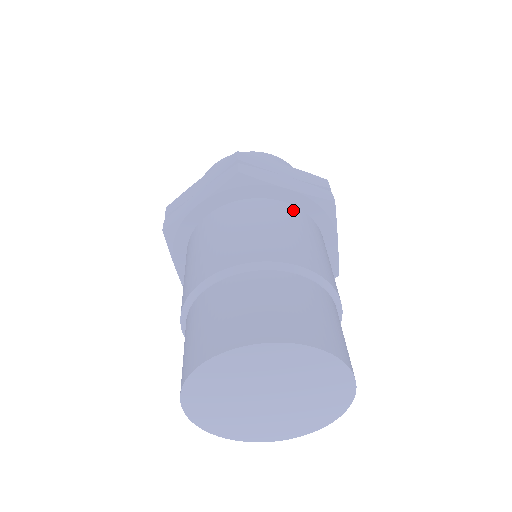
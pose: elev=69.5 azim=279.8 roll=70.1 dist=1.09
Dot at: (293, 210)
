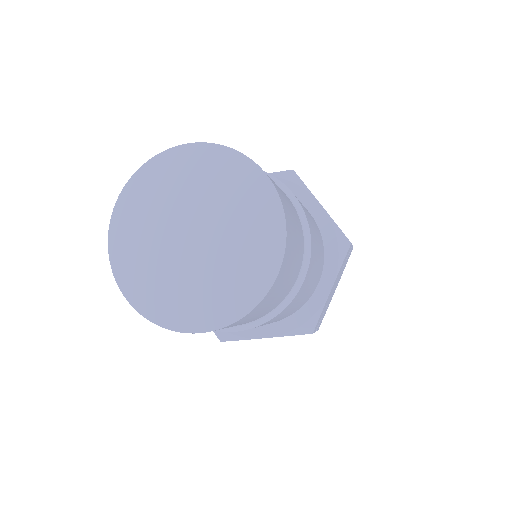
Dot at: (314, 220)
